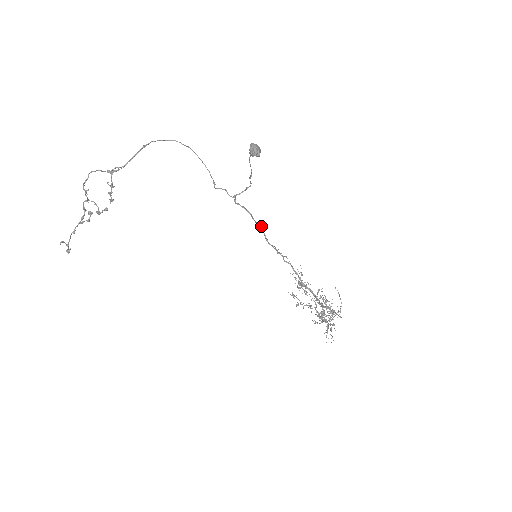
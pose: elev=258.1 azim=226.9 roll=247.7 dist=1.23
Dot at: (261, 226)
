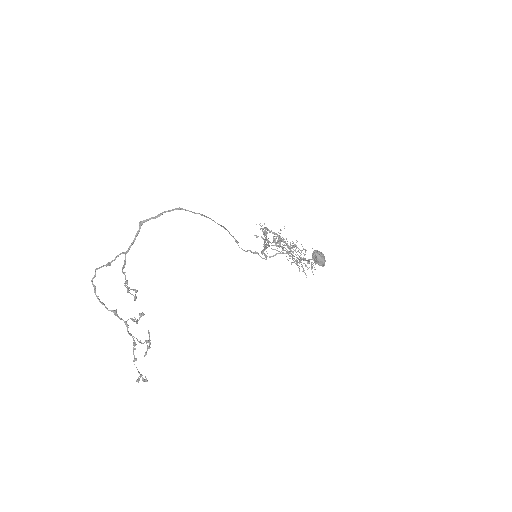
Dot at: (264, 239)
